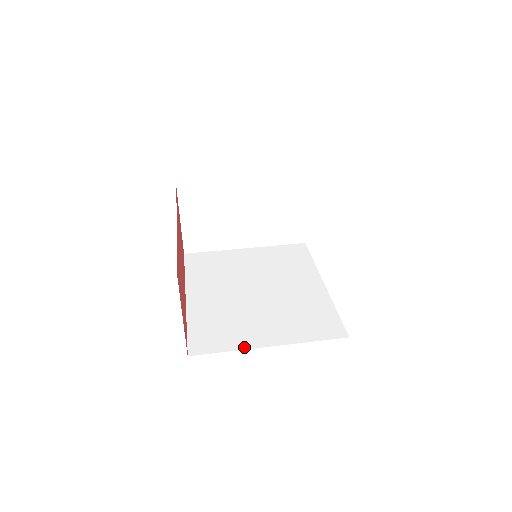
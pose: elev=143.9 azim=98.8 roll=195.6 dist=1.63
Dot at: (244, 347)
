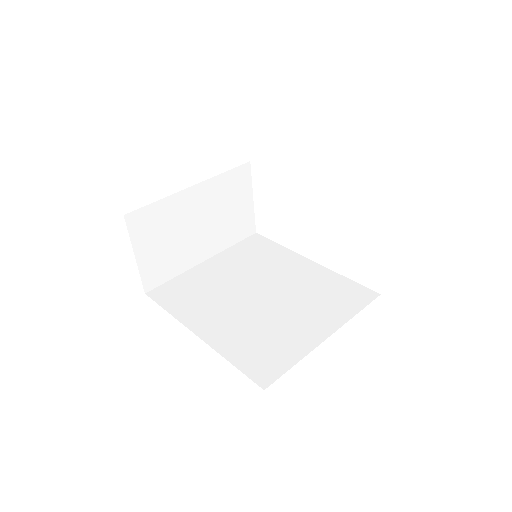
Dot at: (307, 351)
